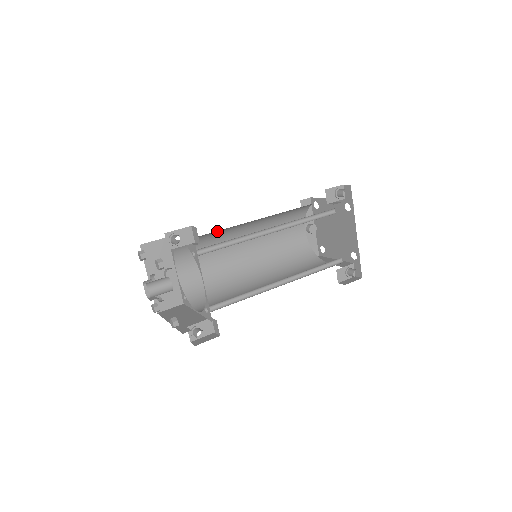
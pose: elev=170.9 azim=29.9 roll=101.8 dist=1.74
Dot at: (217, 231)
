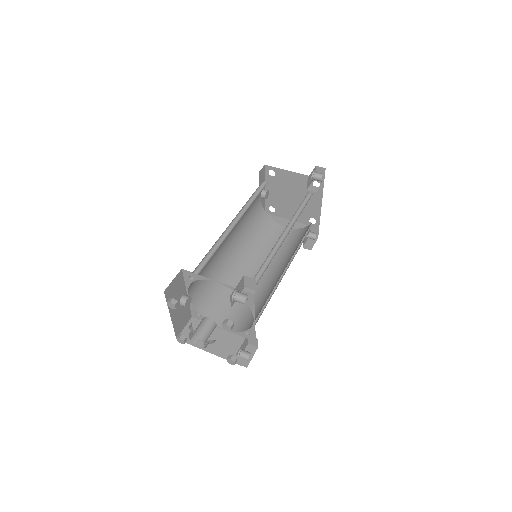
Dot at: occluded
